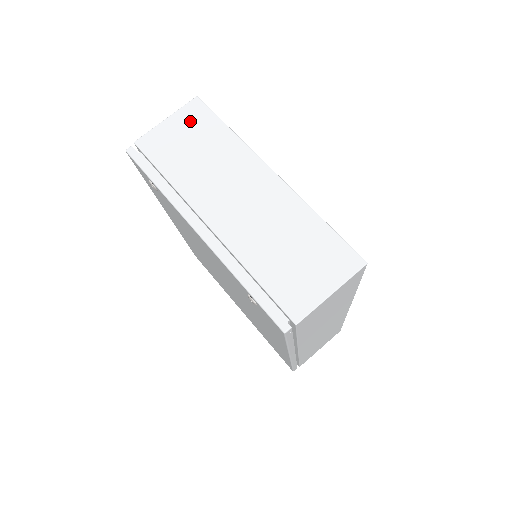
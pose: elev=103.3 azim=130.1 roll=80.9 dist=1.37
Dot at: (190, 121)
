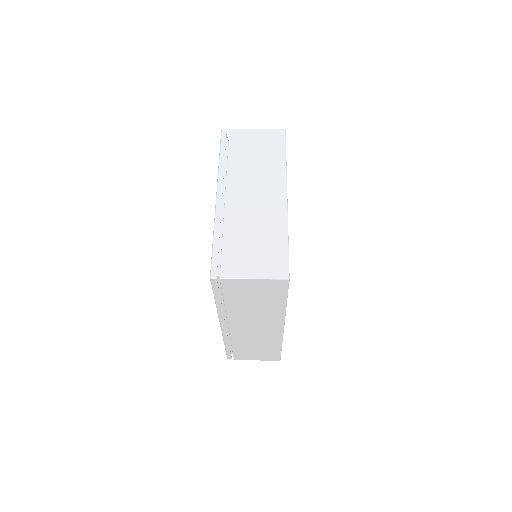
Dot at: (269, 139)
